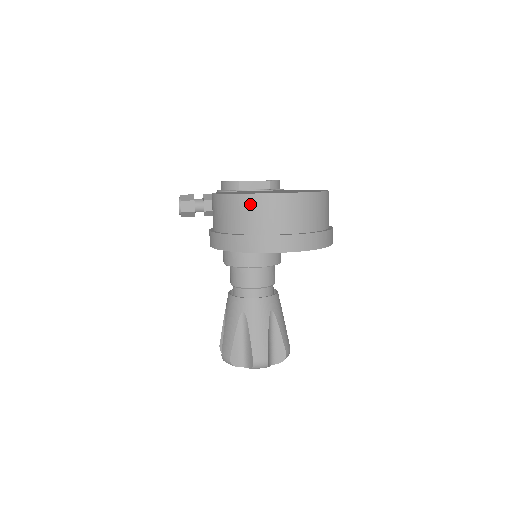
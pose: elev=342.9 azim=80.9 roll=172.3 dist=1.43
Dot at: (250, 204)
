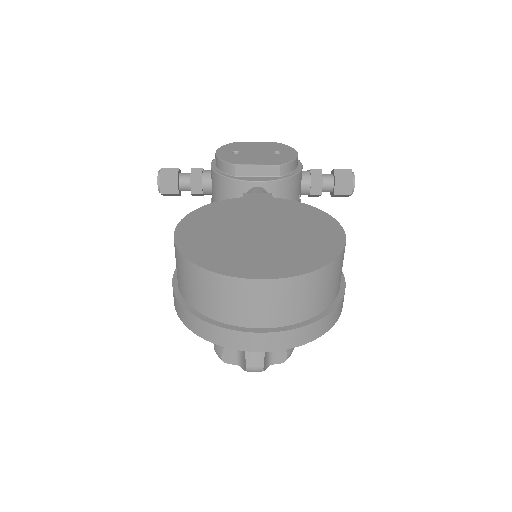
Dot at: (214, 285)
